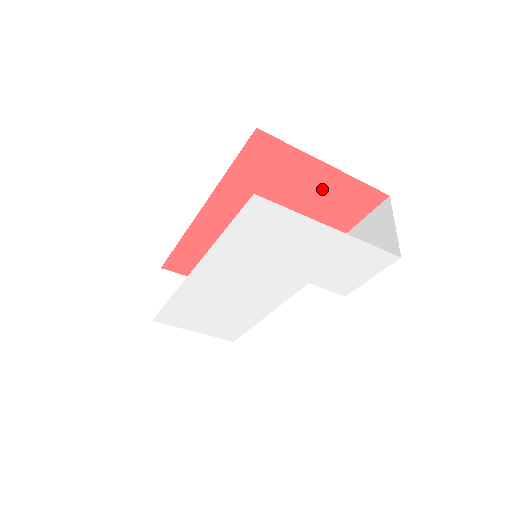
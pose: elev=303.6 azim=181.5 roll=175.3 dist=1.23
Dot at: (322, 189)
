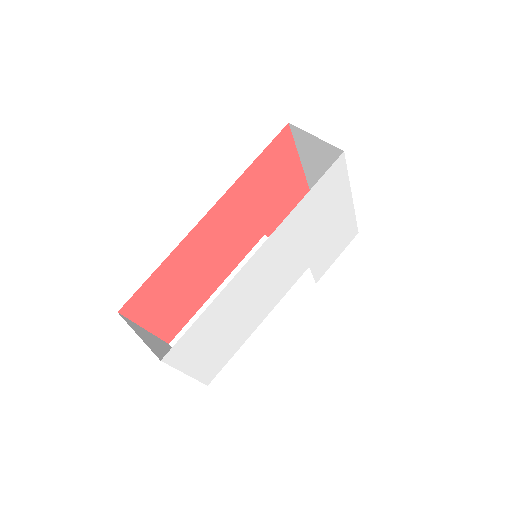
Dot at: (289, 194)
